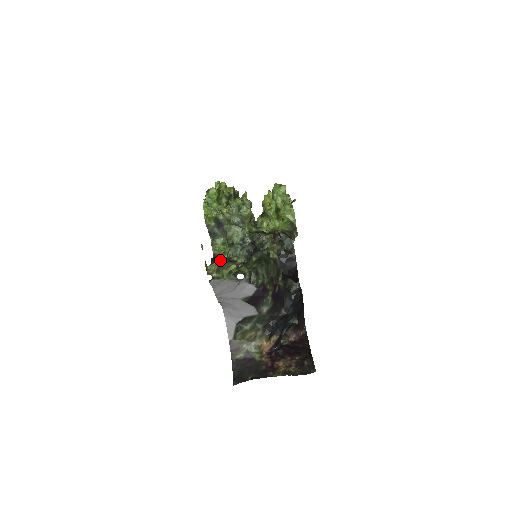
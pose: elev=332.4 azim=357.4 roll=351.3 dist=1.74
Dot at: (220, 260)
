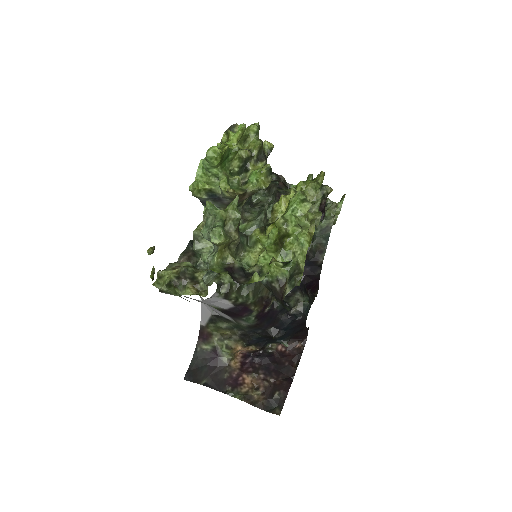
Dot at: (178, 271)
